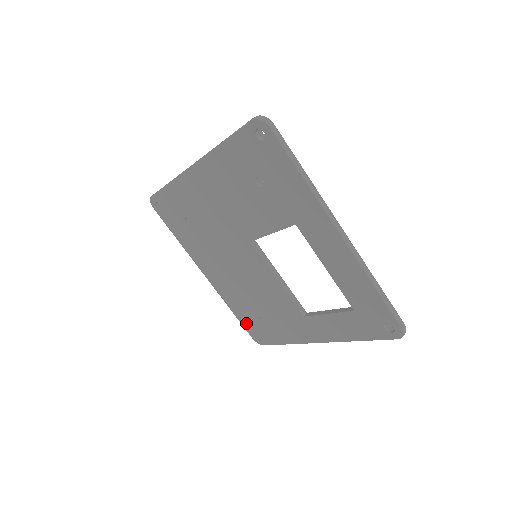
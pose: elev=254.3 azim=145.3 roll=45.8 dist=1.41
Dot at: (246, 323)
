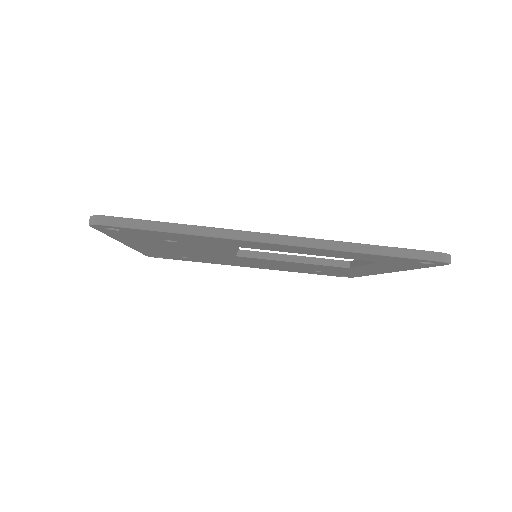
Dot at: (321, 274)
